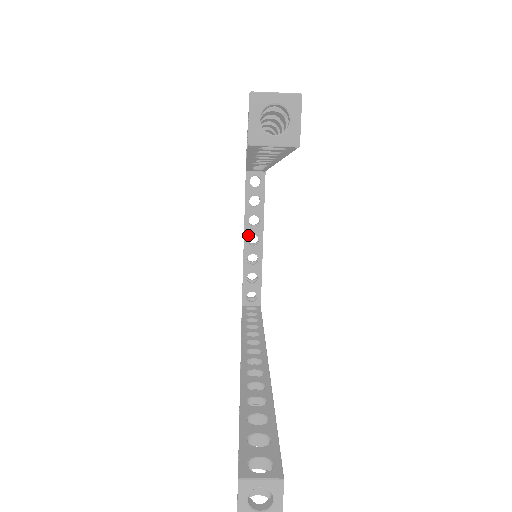
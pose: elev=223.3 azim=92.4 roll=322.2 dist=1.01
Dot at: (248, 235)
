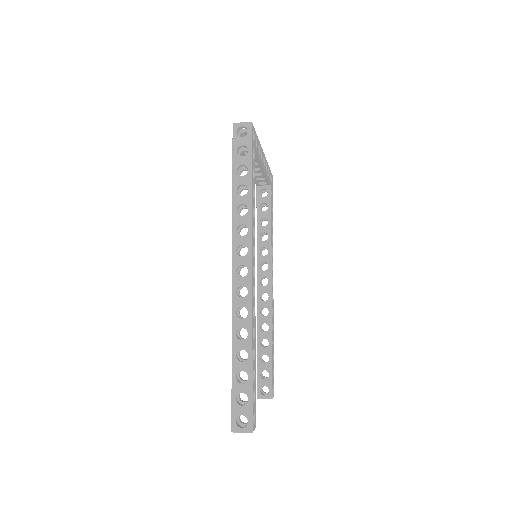
Dot at: occluded
